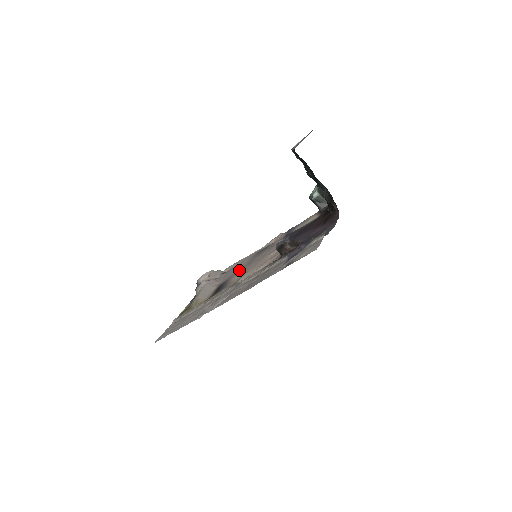
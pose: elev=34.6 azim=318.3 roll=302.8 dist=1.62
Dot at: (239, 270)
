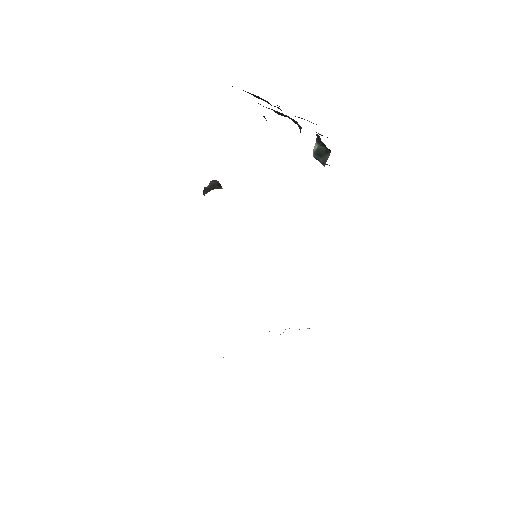
Dot at: occluded
